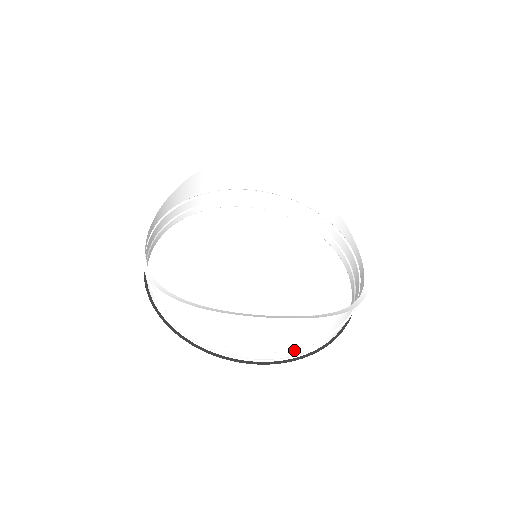
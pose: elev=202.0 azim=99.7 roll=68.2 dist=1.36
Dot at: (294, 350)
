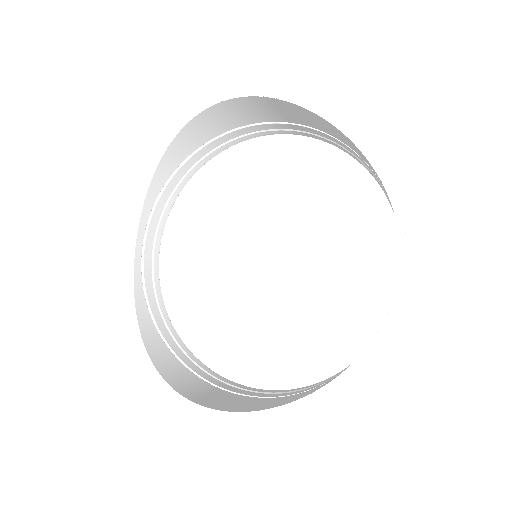
Dot at: (280, 396)
